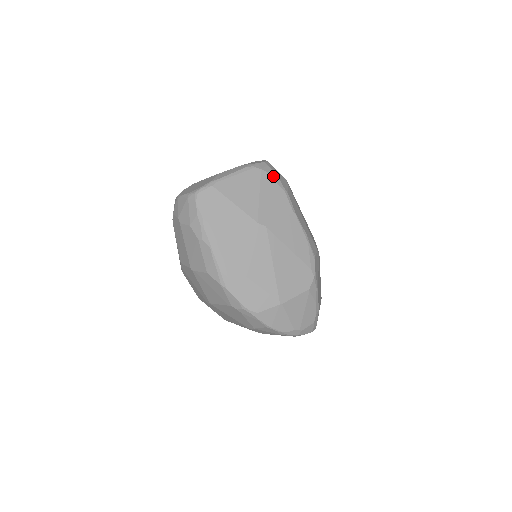
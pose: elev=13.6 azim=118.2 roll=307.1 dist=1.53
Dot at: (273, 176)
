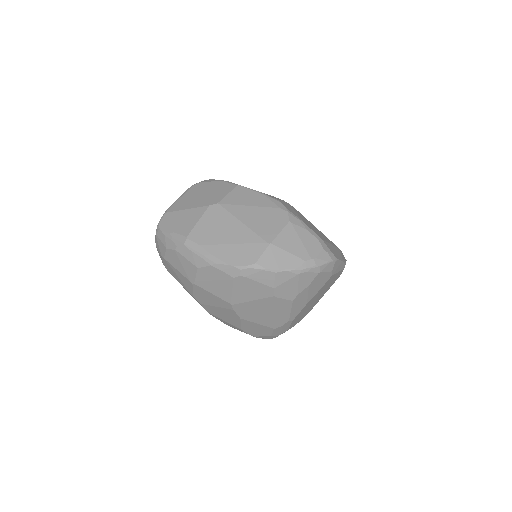
Dot at: (210, 181)
